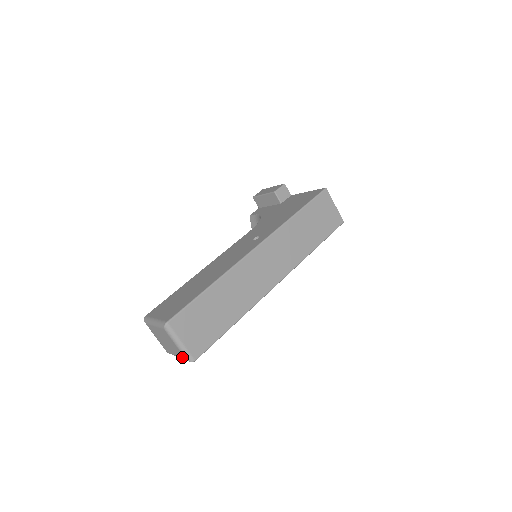
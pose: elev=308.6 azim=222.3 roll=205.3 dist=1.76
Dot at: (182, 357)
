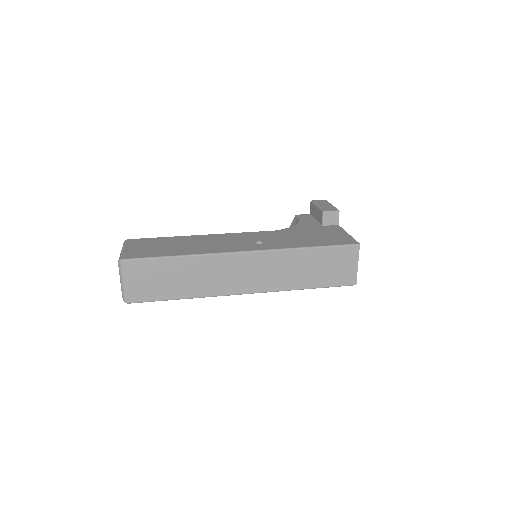
Dot at: occluded
